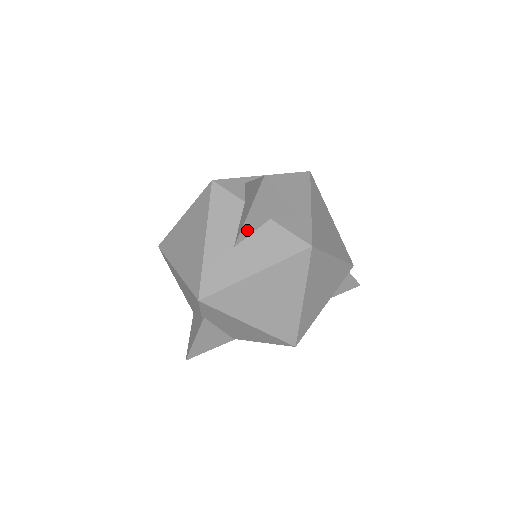
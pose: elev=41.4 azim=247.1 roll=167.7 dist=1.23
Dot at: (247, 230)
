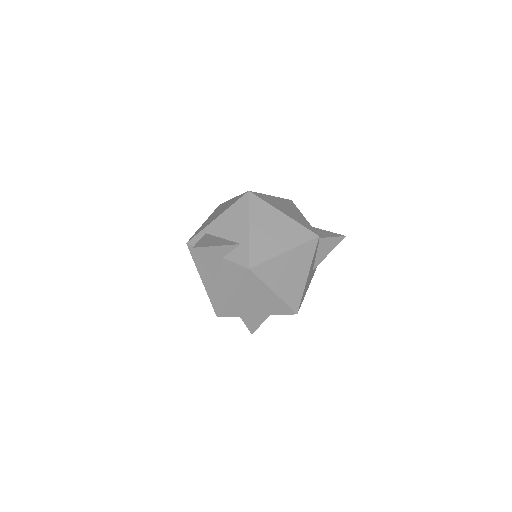
Dot at: (214, 271)
